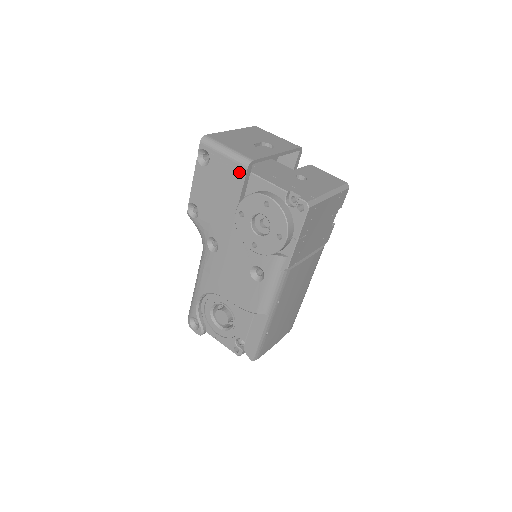
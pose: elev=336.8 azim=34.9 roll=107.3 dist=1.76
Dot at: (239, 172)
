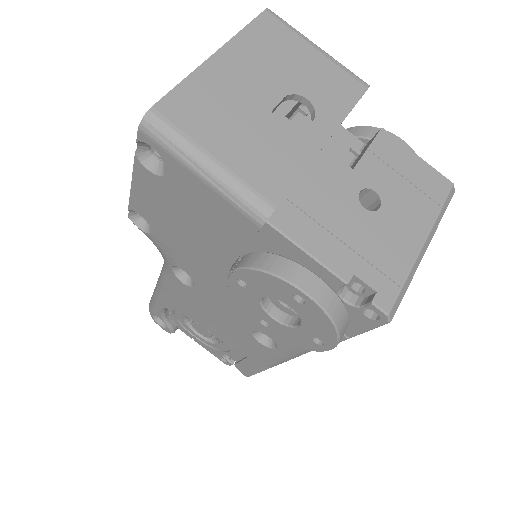
Dot at: (239, 223)
